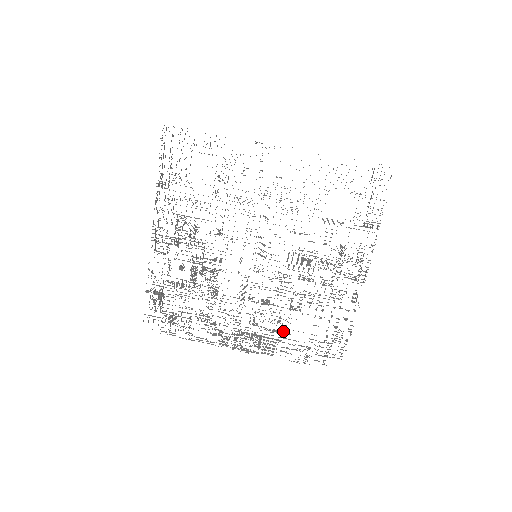
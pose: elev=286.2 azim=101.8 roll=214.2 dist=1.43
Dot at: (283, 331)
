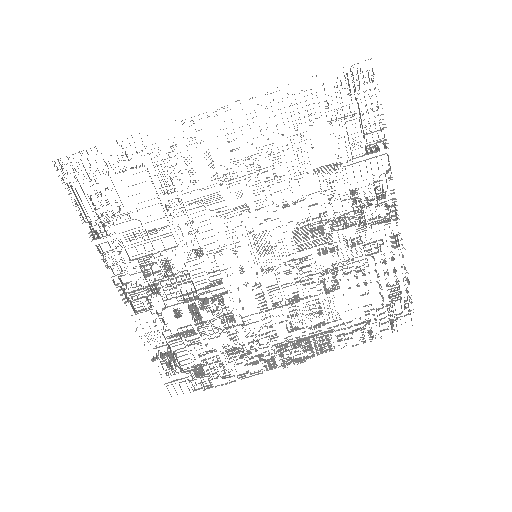
Dot at: occluded
